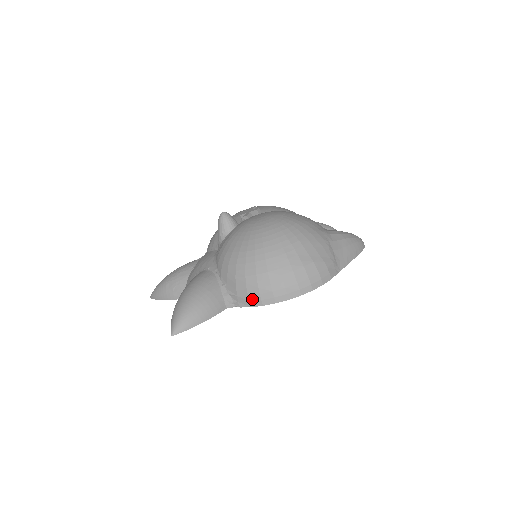
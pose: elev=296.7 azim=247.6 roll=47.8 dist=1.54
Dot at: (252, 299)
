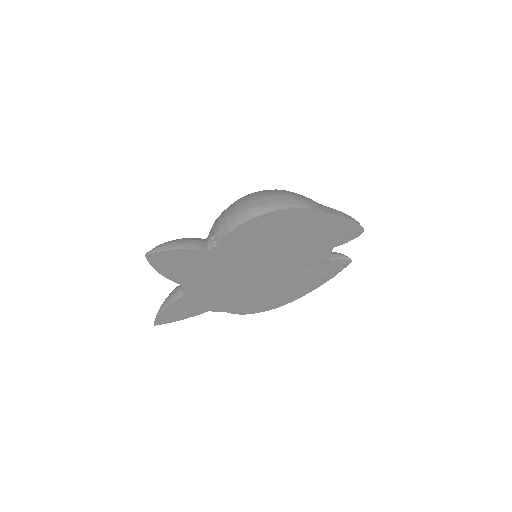
Dot at: (230, 225)
